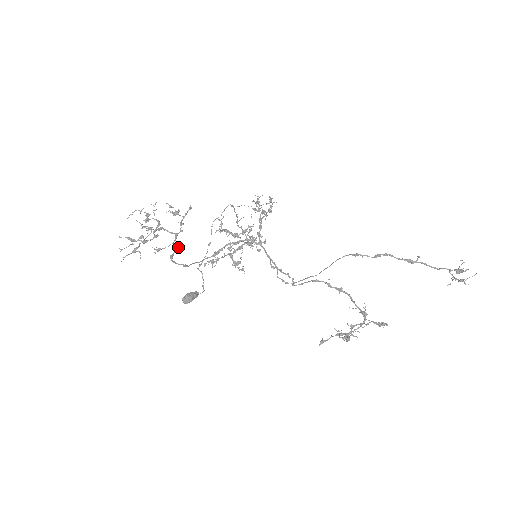
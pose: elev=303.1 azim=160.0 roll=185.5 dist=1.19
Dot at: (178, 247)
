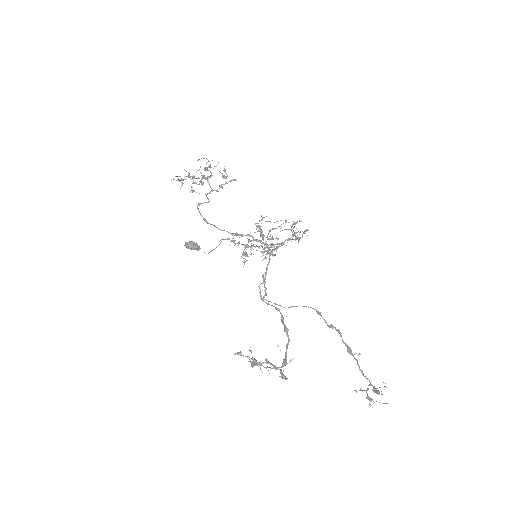
Dot at: (208, 202)
